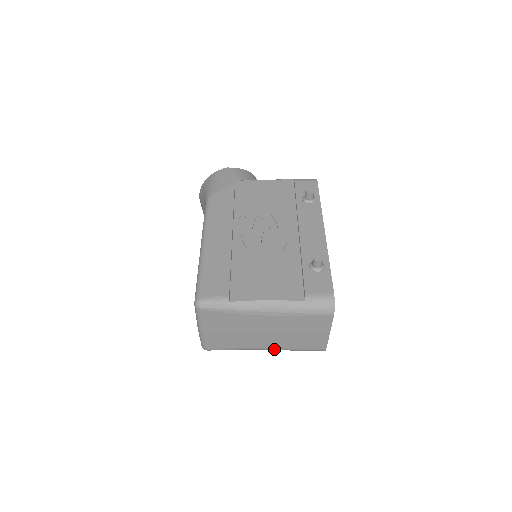
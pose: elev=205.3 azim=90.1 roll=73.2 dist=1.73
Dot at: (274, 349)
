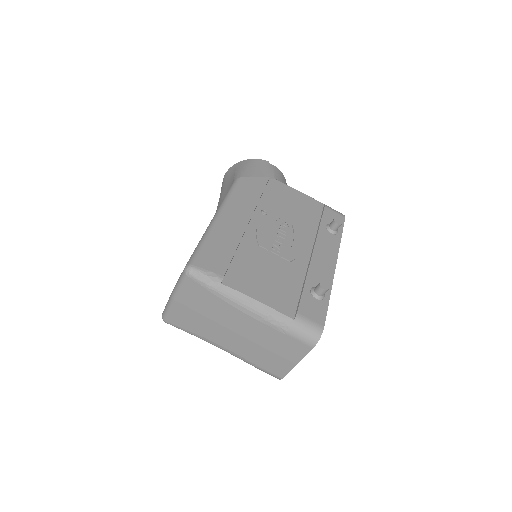
Dot at: (232, 353)
